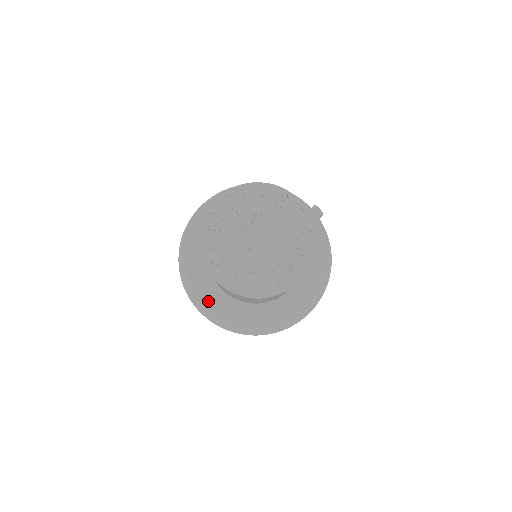
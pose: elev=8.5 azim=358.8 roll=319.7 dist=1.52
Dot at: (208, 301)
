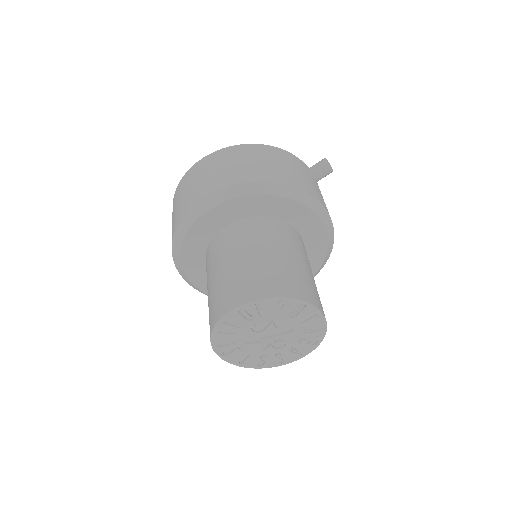
Dot at: (206, 288)
